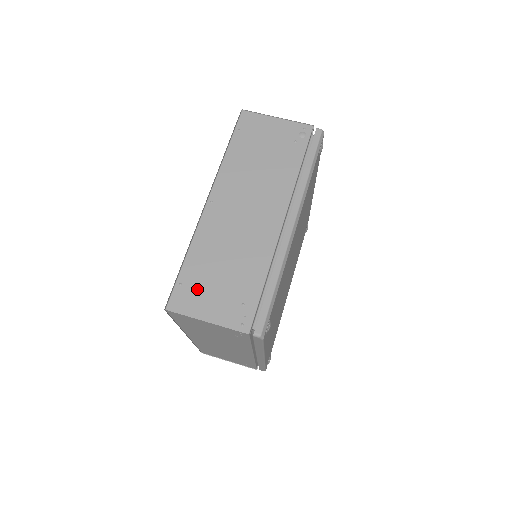
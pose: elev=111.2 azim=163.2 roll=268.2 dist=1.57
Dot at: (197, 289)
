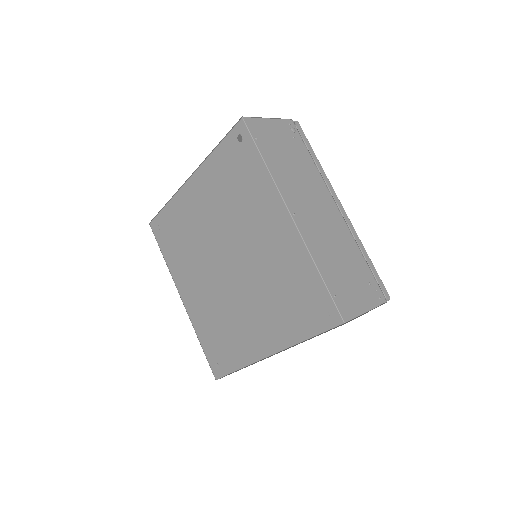
Dot at: (345, 292)
